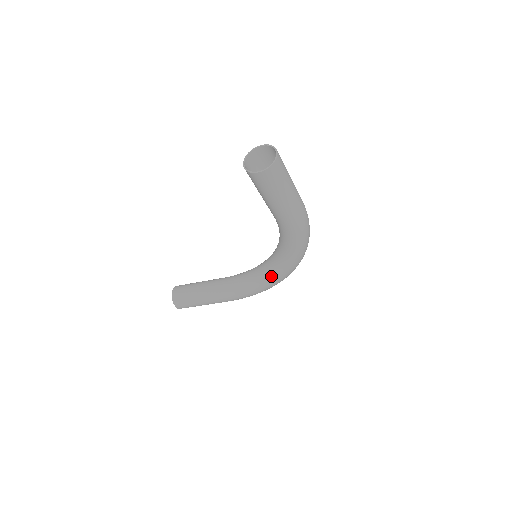
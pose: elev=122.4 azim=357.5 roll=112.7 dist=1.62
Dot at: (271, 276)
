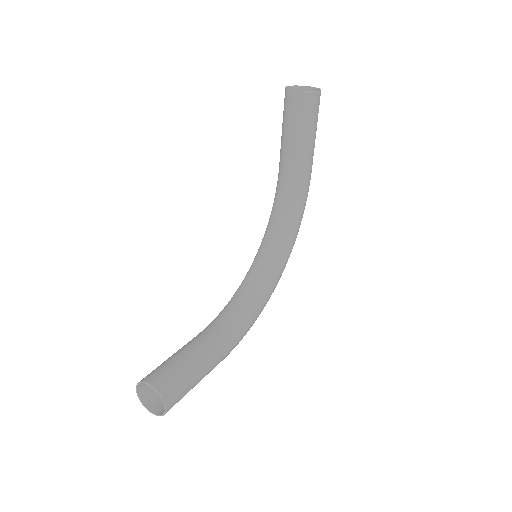
Dot at: (271, 281)
